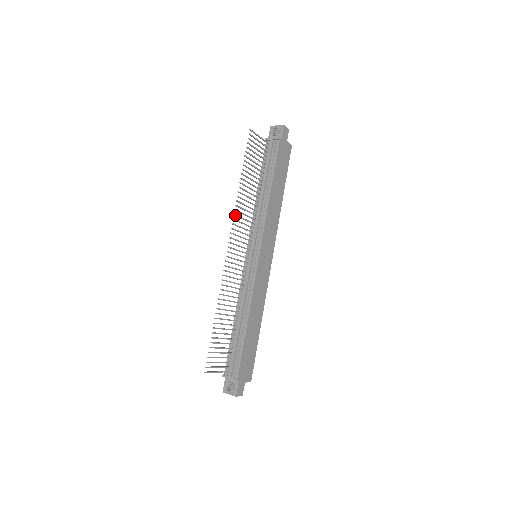
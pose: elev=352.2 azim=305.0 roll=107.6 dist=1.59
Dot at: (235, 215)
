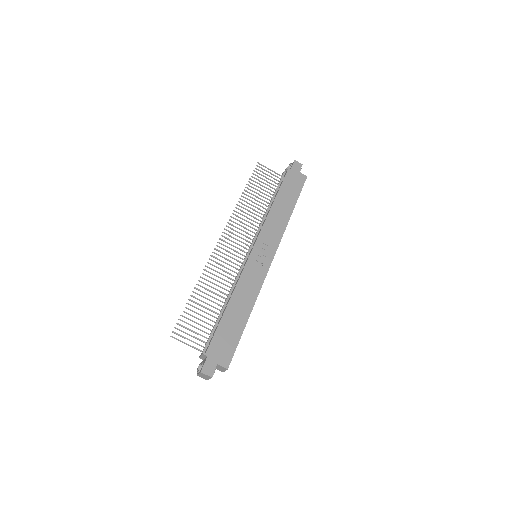
Dot at: (232, 217)
